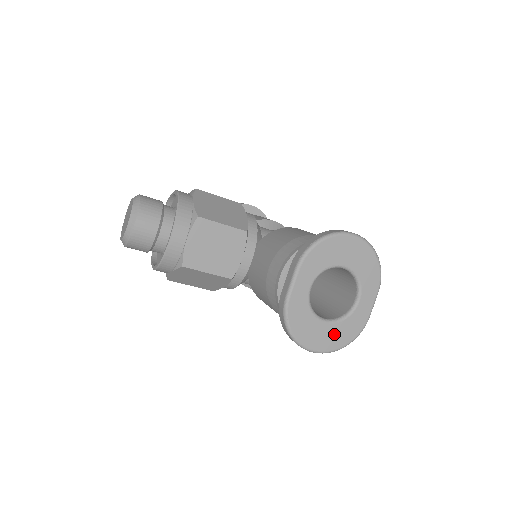
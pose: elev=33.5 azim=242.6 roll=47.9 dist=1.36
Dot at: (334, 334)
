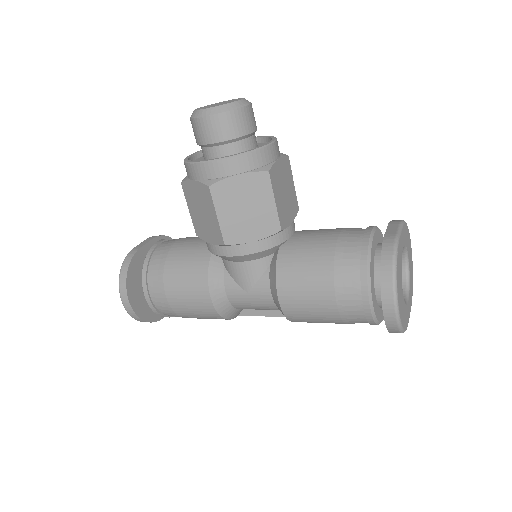
Dot at: (403, 308)
